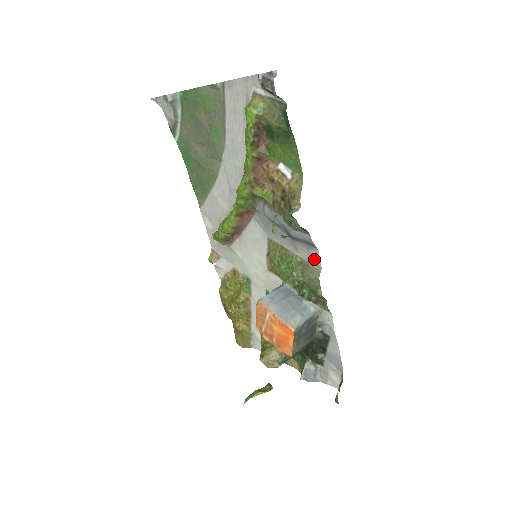
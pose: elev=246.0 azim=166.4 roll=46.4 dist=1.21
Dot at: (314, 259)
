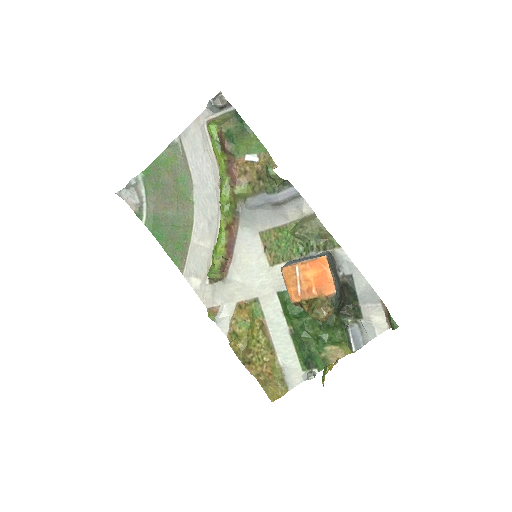
Dot at: (305, 209)
